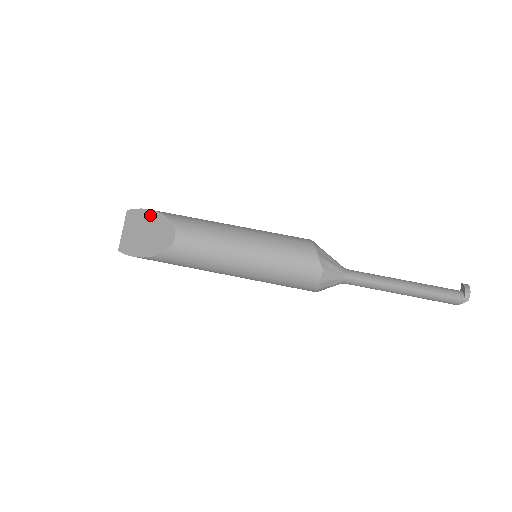
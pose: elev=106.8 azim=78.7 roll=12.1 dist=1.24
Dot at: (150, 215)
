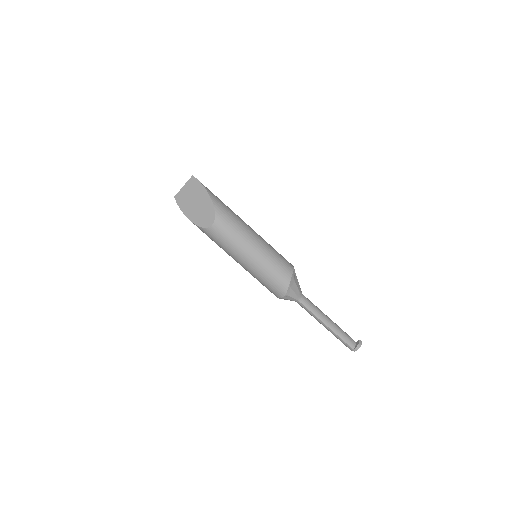
Dot at: (205, 195)
